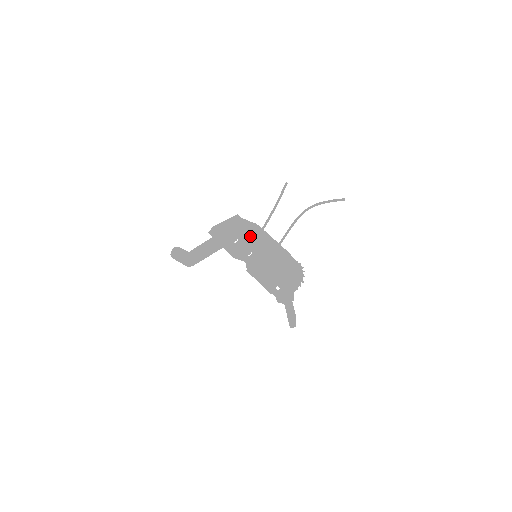
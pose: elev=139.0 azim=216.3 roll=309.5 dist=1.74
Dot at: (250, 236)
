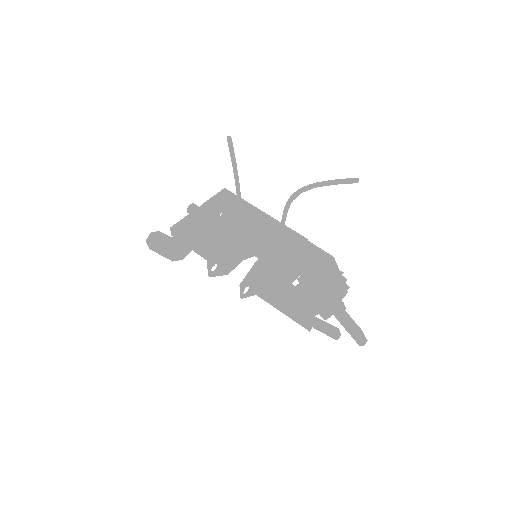
Dot at: occluded
